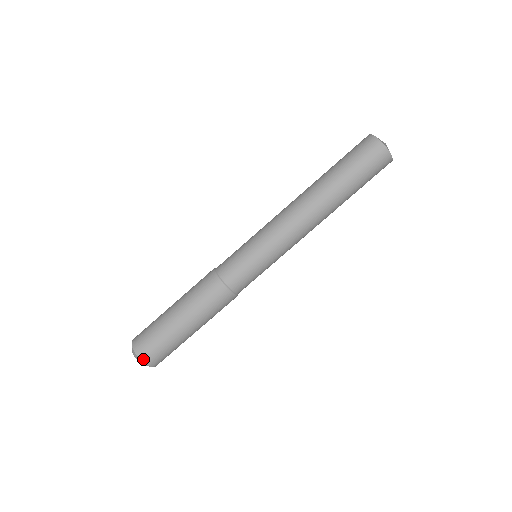
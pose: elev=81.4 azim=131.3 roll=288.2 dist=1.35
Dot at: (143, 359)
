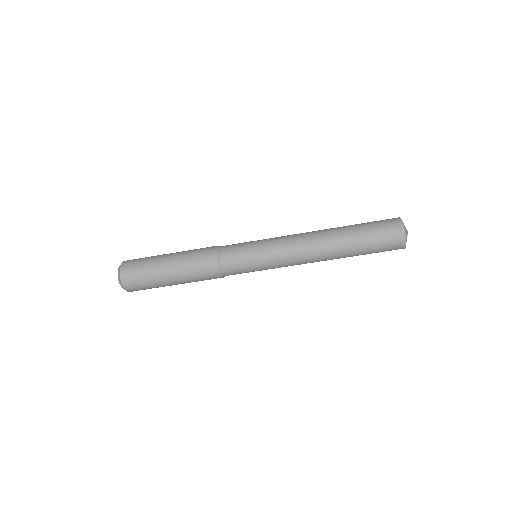
Dot at: (124, 284)
